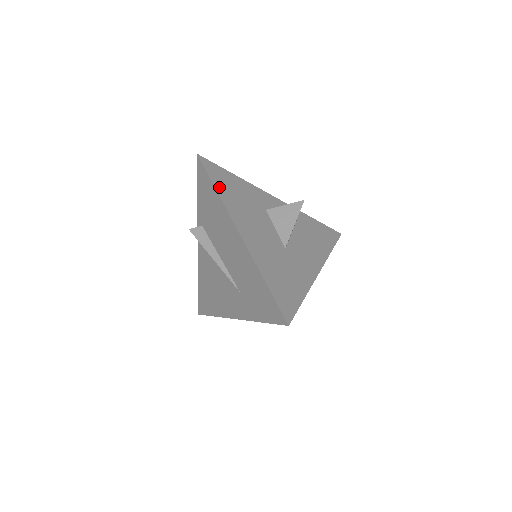
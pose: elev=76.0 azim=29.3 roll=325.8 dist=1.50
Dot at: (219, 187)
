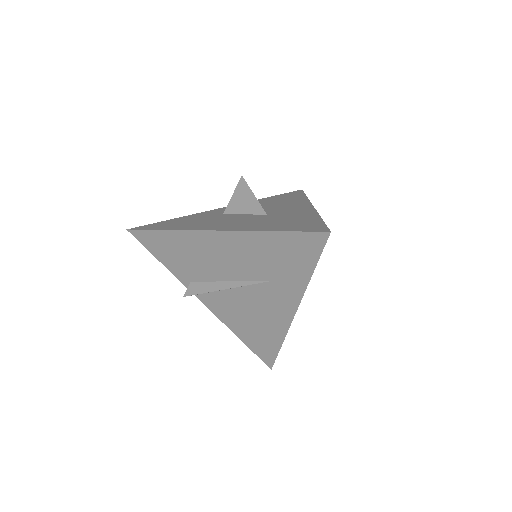
Dot at: (167, 228)
